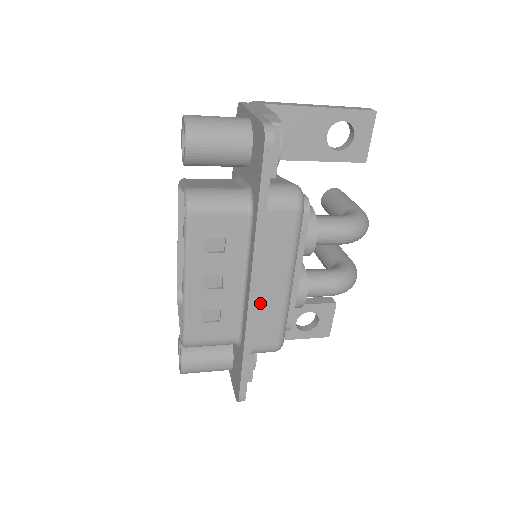
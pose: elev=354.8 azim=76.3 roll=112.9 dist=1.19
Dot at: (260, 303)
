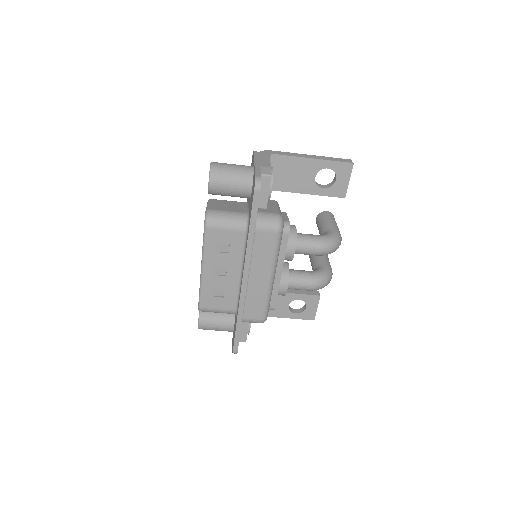
Dot at: (250, 289)
